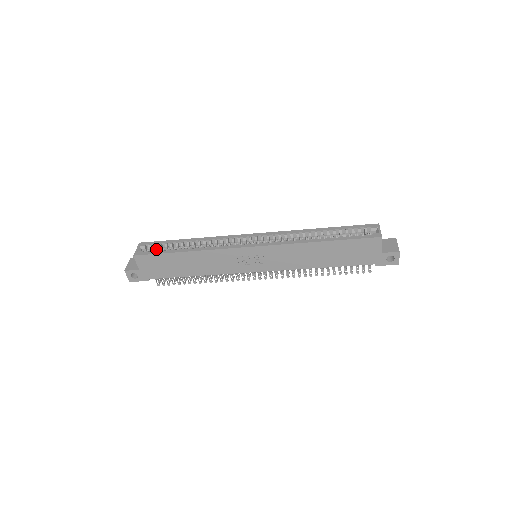
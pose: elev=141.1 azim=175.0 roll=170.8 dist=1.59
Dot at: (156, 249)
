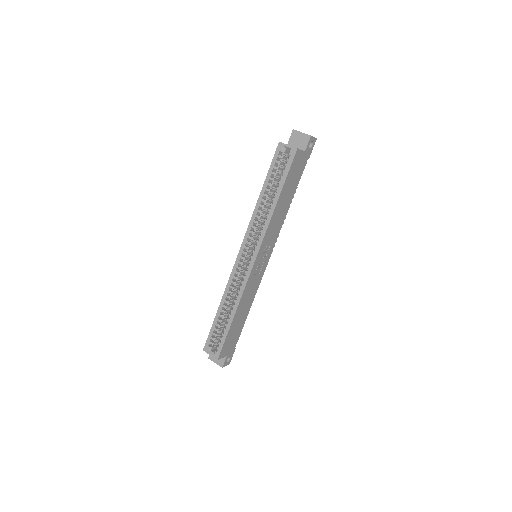
Dot at: (216, 339)
